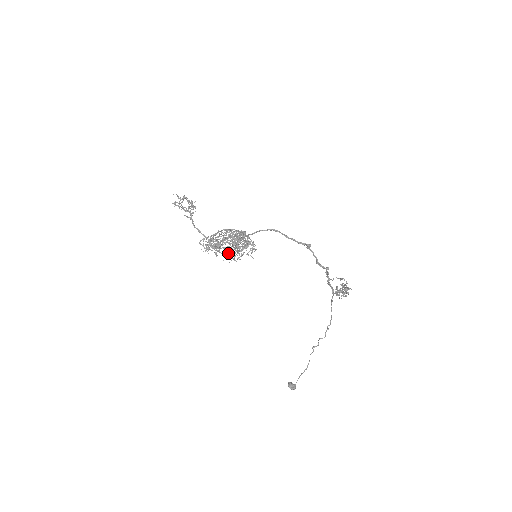
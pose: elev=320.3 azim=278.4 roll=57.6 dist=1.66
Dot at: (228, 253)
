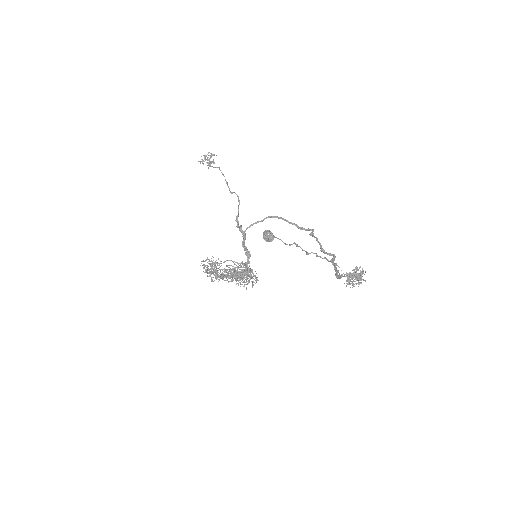
Dot at: (227, 273)
